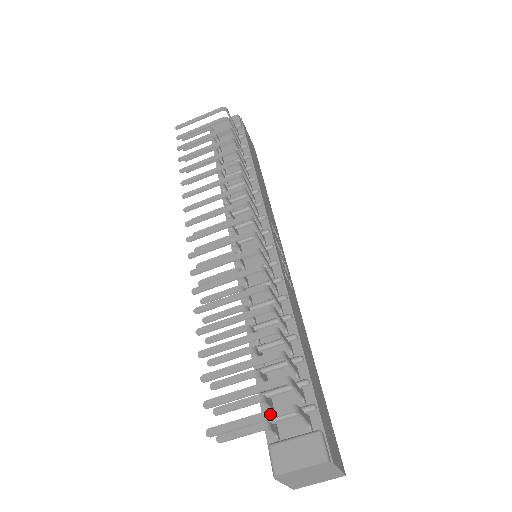
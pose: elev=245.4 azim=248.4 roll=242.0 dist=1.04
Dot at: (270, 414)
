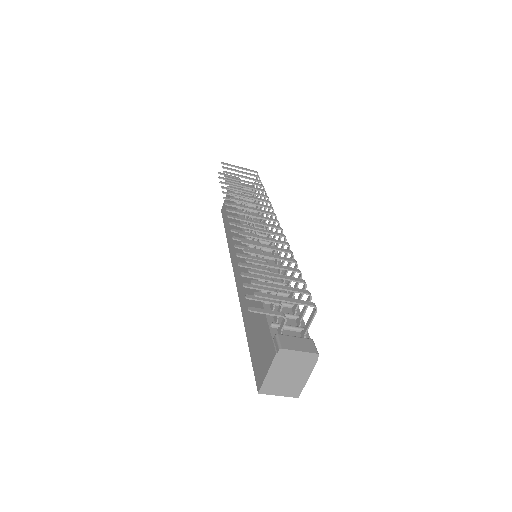
Dot at: (301, 301)
